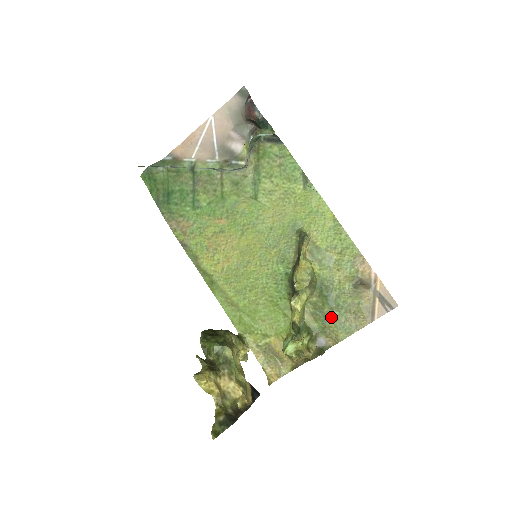
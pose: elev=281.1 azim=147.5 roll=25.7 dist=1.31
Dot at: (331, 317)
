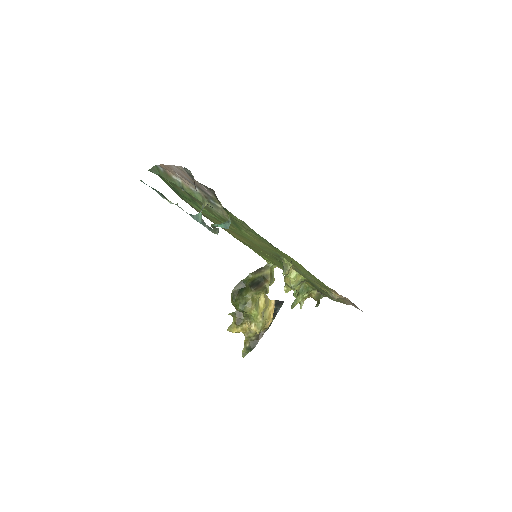
Dot at: (322, 291)
